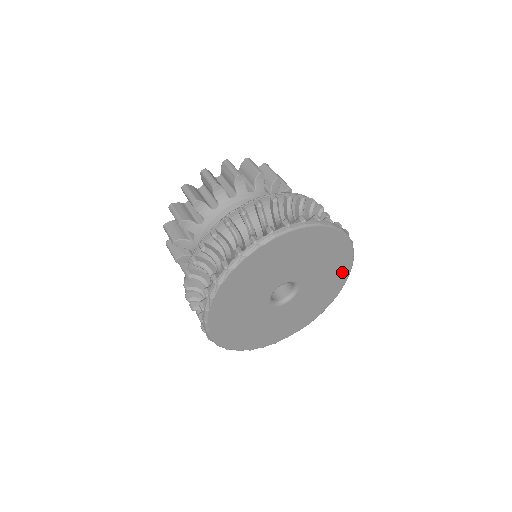
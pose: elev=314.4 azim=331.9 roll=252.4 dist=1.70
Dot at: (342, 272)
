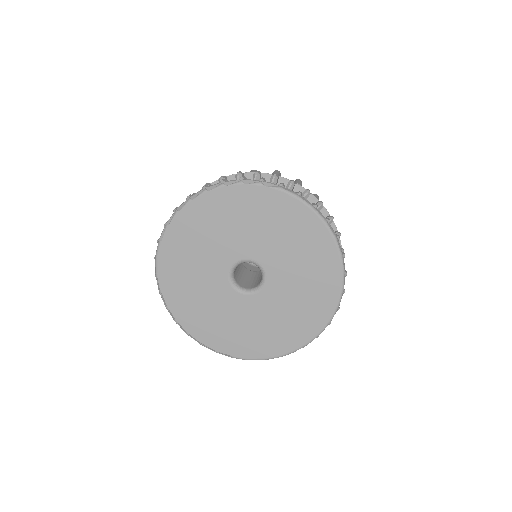
Dot at: (314, 320)
